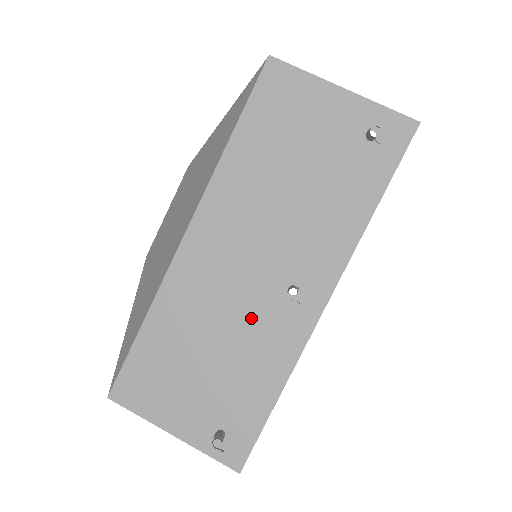
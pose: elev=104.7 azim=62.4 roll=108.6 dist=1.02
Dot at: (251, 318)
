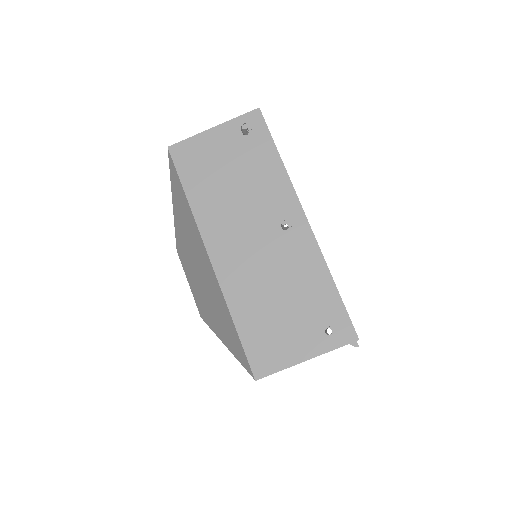
Dot at: (281, 260)
